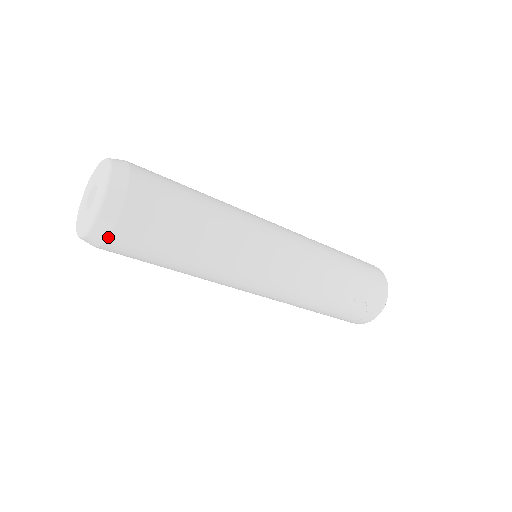
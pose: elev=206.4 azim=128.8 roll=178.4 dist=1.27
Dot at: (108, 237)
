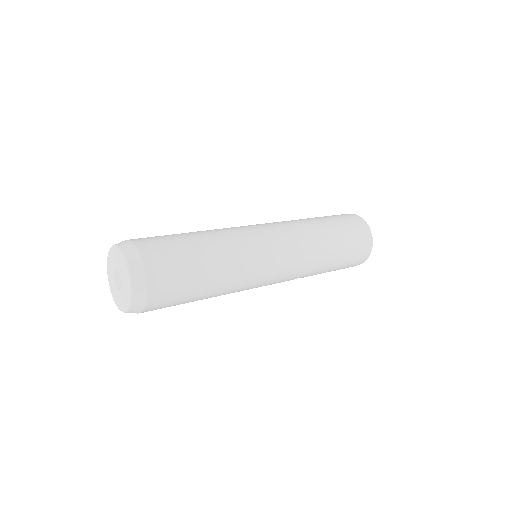
Dot at: occluded
